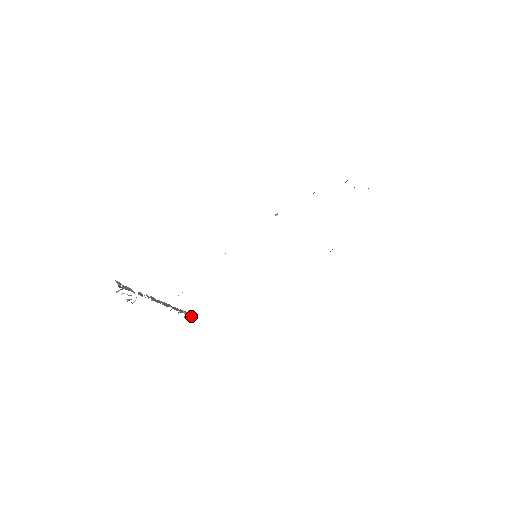
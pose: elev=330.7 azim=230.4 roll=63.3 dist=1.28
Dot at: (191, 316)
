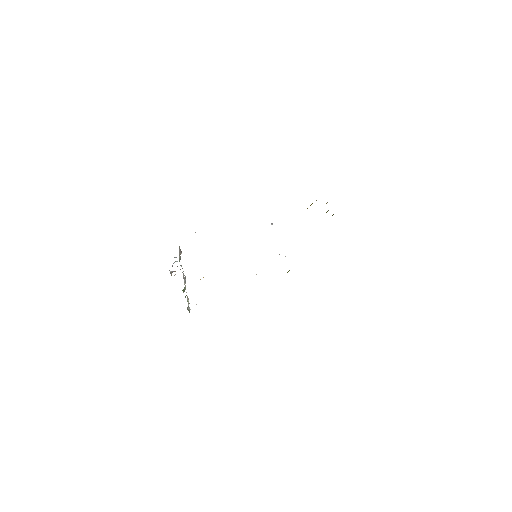
Dot at: occluded
